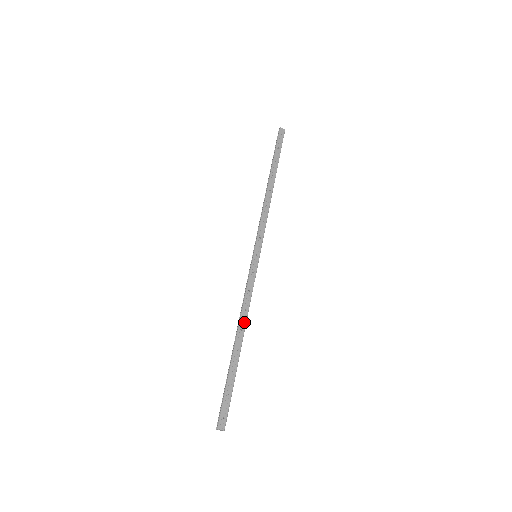
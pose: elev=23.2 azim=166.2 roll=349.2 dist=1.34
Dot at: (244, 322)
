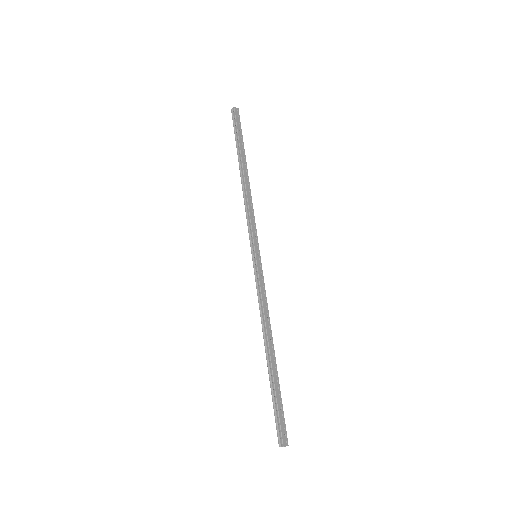
Dot at: (270, 330)
